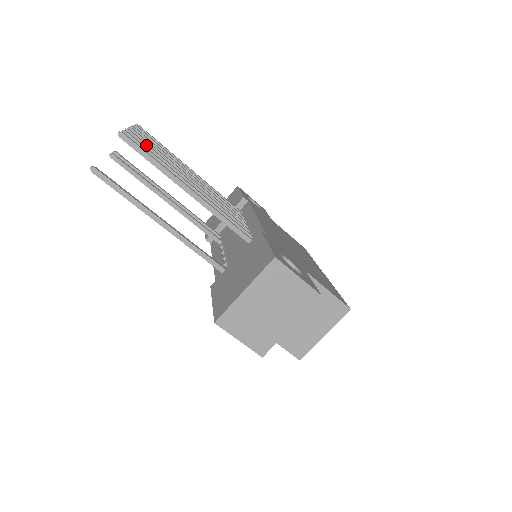
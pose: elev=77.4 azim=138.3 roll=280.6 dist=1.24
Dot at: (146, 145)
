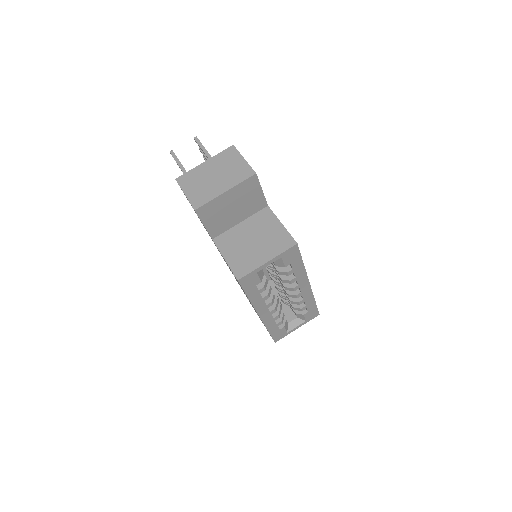
Dot at: occluded
